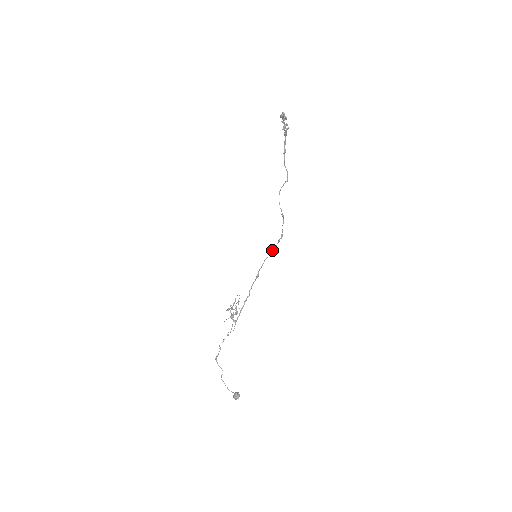
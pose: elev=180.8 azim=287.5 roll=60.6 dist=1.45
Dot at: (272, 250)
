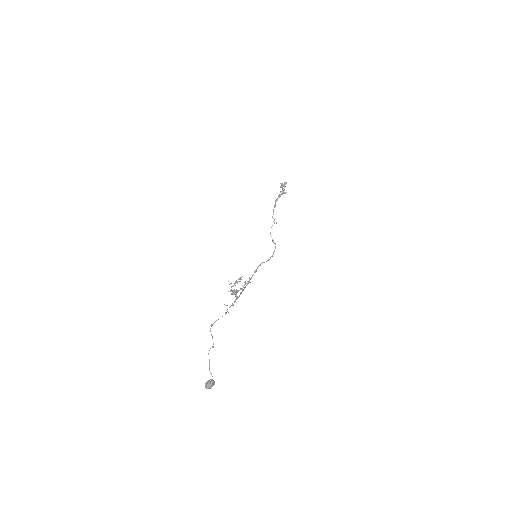
Dot at: (269, 259)
